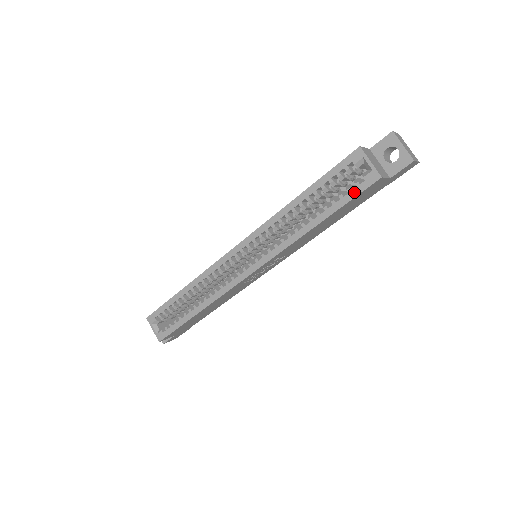
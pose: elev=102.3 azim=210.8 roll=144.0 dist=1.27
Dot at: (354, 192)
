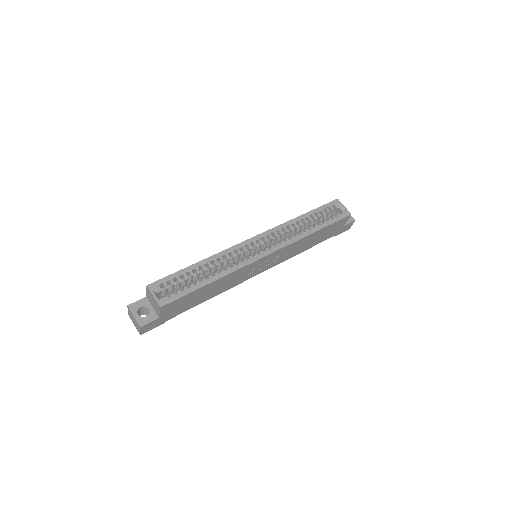
Dot at: (337, 218)
